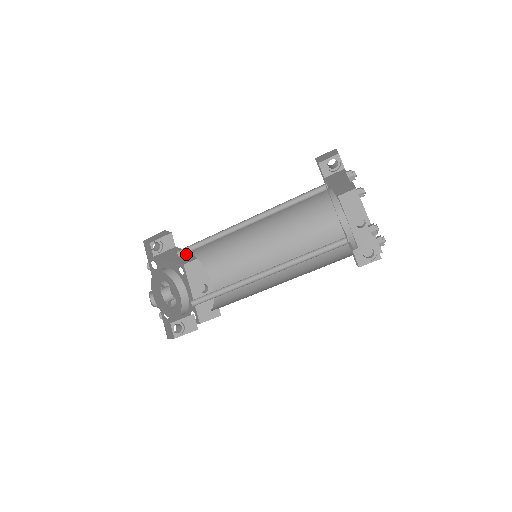
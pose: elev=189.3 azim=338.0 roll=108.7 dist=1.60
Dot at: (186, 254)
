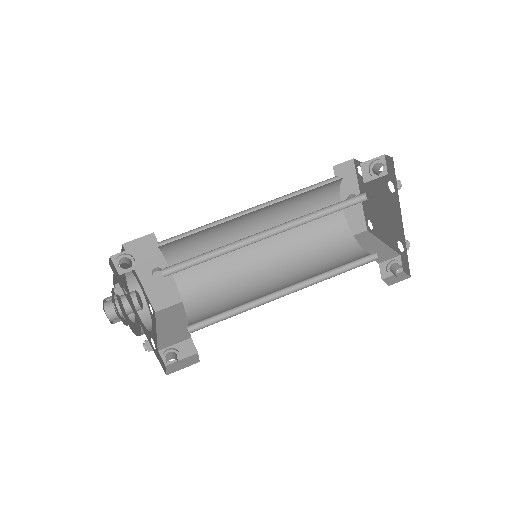
Dot at: occluded
